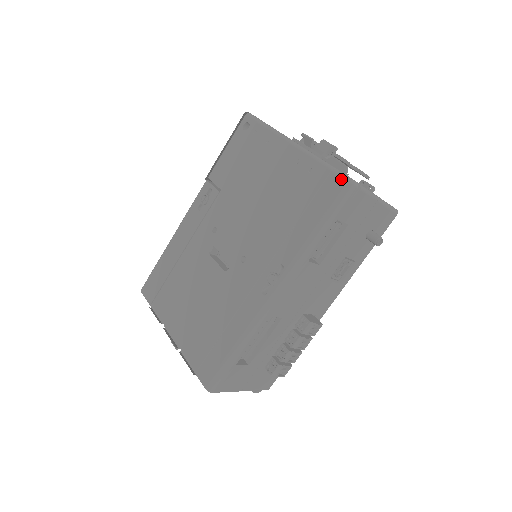
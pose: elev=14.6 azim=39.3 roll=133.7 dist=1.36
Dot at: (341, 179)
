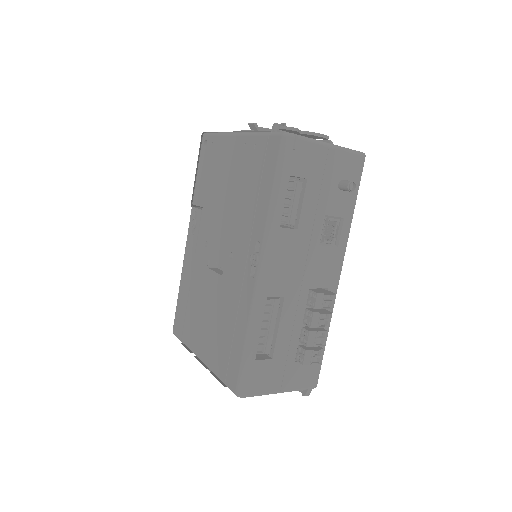
Dot at: (277, 137)
